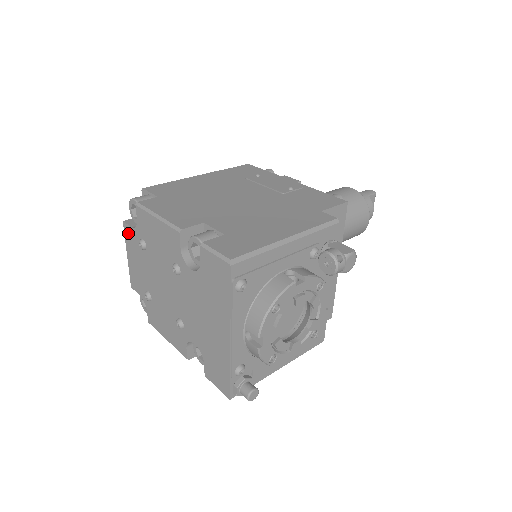
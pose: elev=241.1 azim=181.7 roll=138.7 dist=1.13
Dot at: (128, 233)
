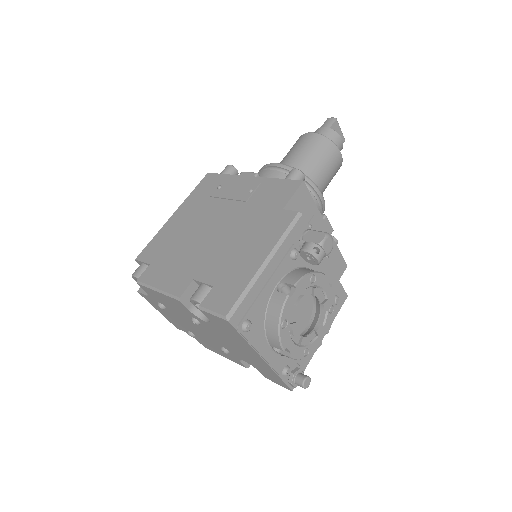
Dot at: (147, 298)
